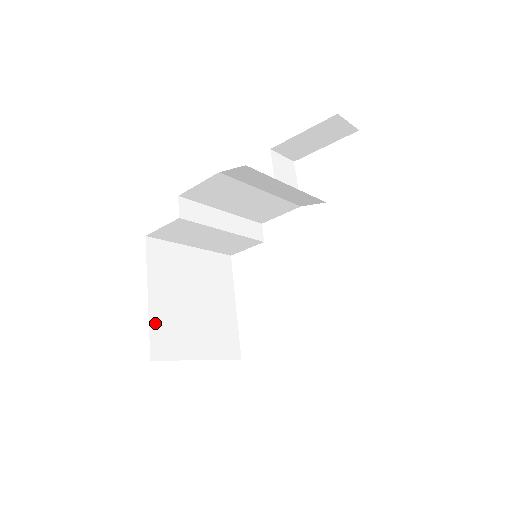
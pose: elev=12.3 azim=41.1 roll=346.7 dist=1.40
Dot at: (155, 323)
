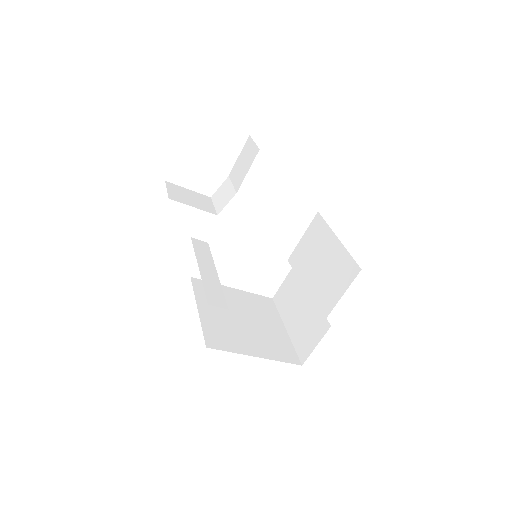
Dot at: (275, 356)
